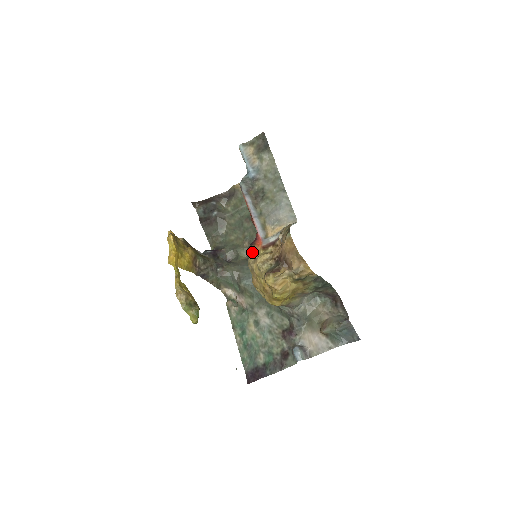
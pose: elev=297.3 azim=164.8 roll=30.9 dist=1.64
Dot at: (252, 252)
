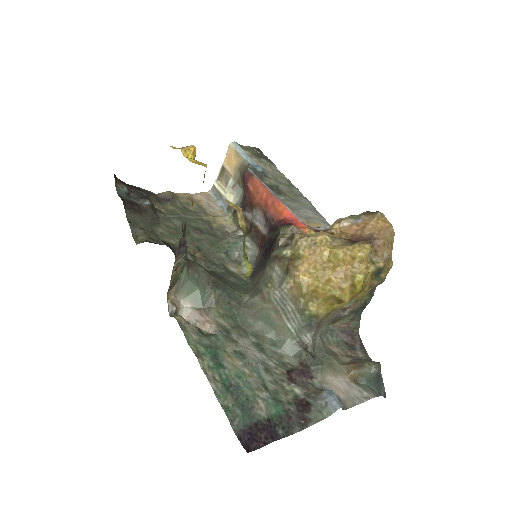
Dot at: (297, 230)
